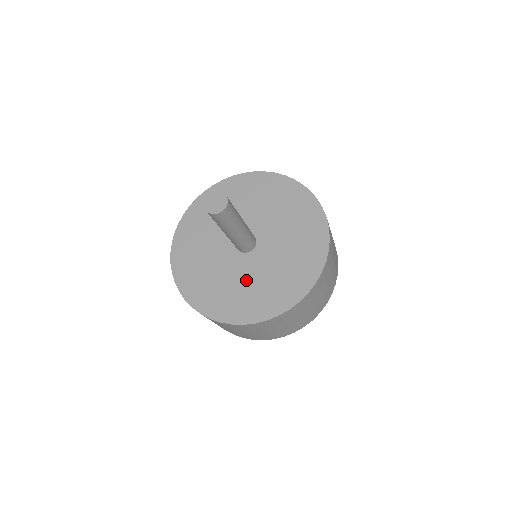
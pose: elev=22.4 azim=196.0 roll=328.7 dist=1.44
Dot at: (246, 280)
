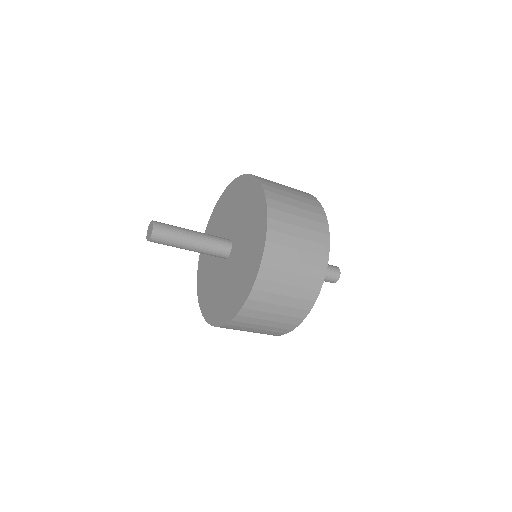
Dot at: (229, 281)
